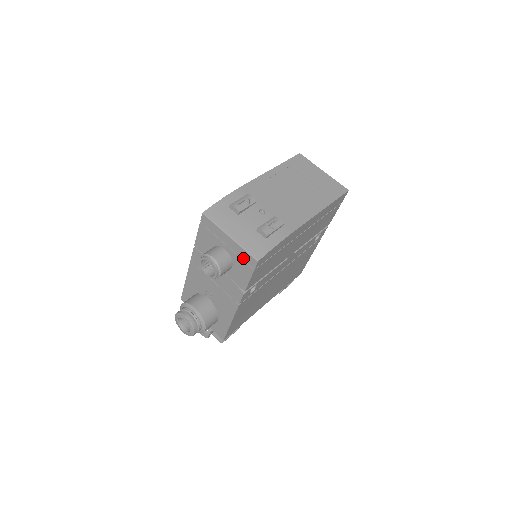
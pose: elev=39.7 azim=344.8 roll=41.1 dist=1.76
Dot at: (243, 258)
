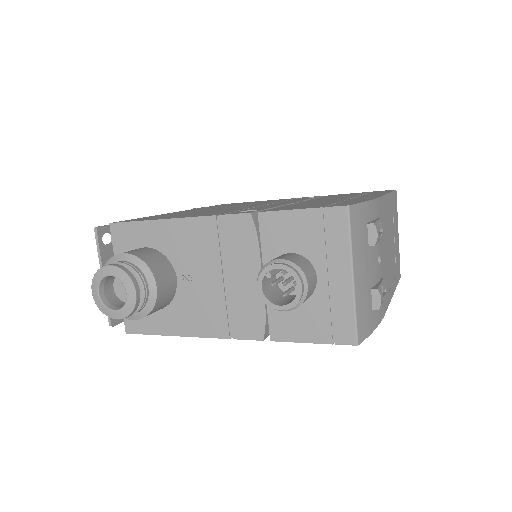
Dot at: (335, 317)
